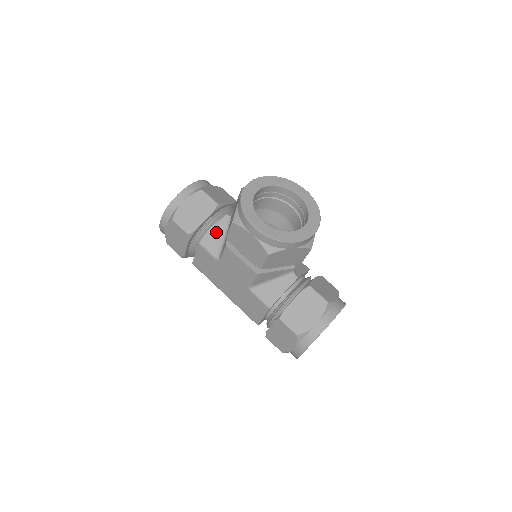
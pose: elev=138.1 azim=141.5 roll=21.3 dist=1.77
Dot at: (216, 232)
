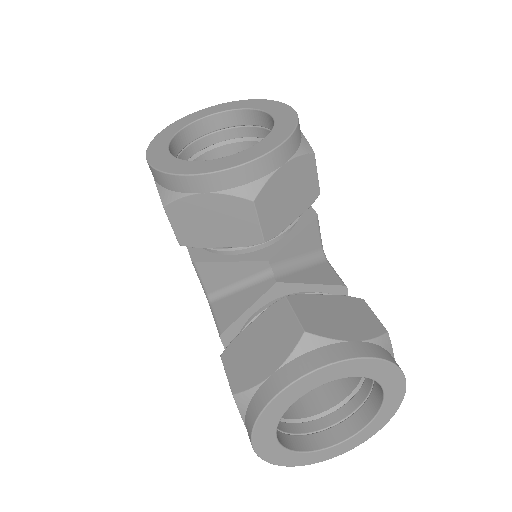
Dot at: occluded
